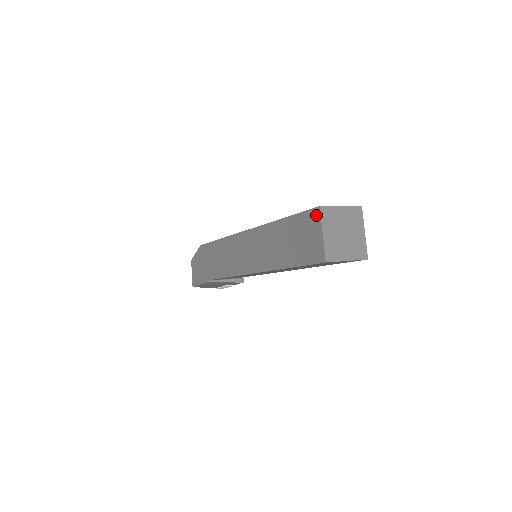
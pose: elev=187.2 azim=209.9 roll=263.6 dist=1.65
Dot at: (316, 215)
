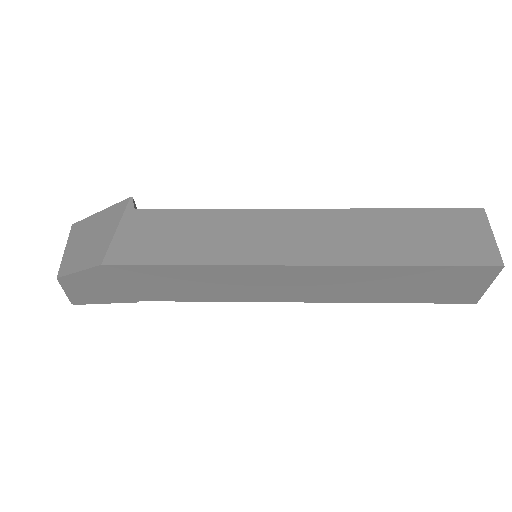
Dot at: (491, 273)
